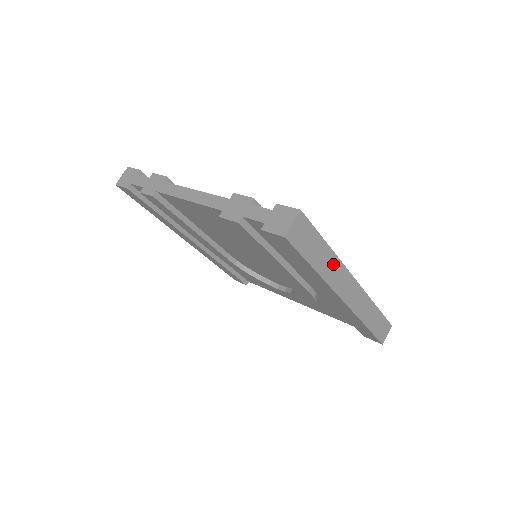
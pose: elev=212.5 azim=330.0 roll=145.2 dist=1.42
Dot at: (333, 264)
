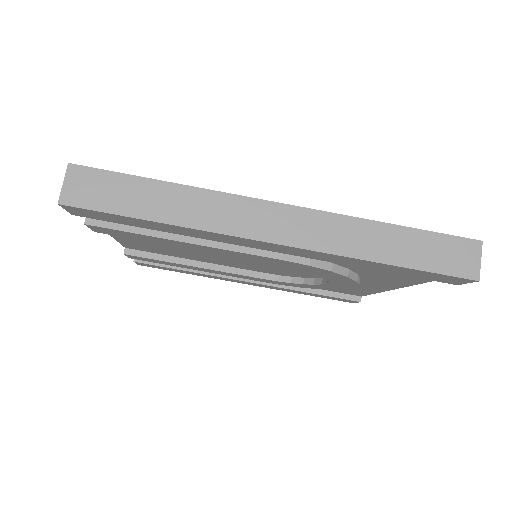
Dot at: (196, 201)
